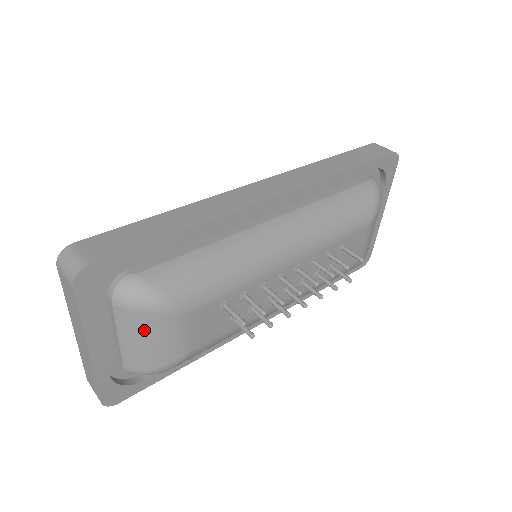
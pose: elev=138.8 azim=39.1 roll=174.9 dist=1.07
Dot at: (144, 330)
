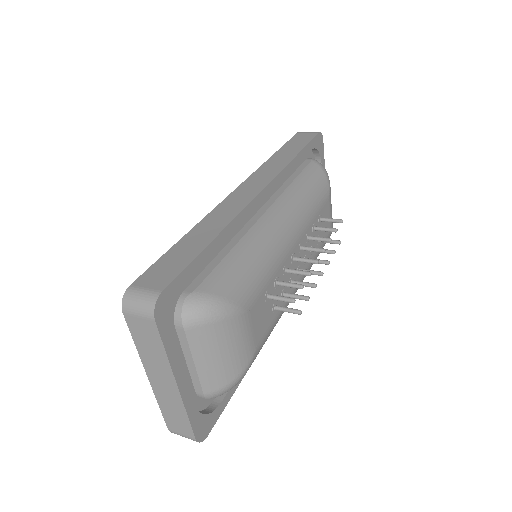
Dot at: (218, 342)
